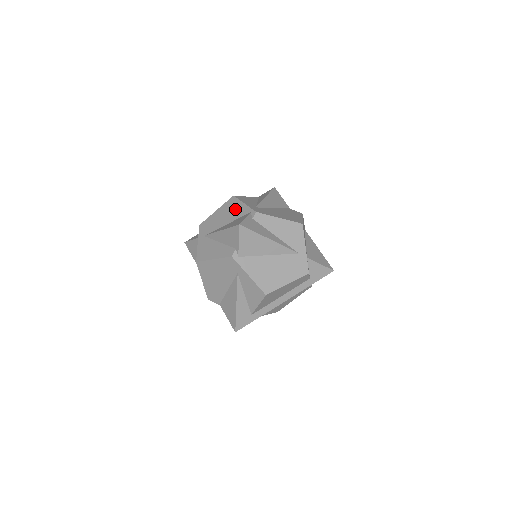
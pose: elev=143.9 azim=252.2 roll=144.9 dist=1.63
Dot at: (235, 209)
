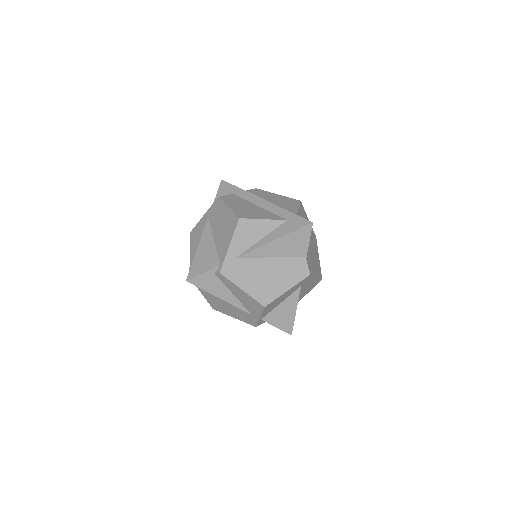
Dot at: (225, 237)
